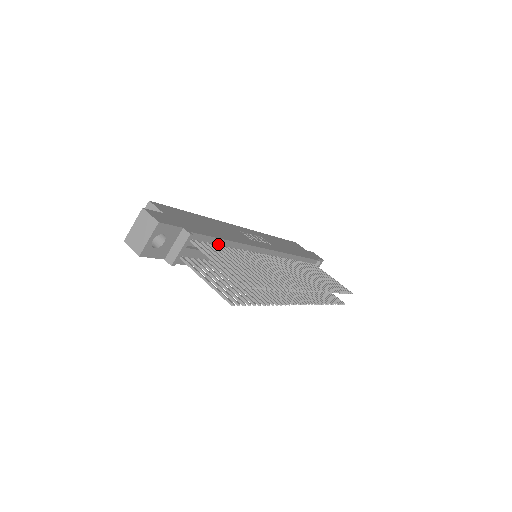
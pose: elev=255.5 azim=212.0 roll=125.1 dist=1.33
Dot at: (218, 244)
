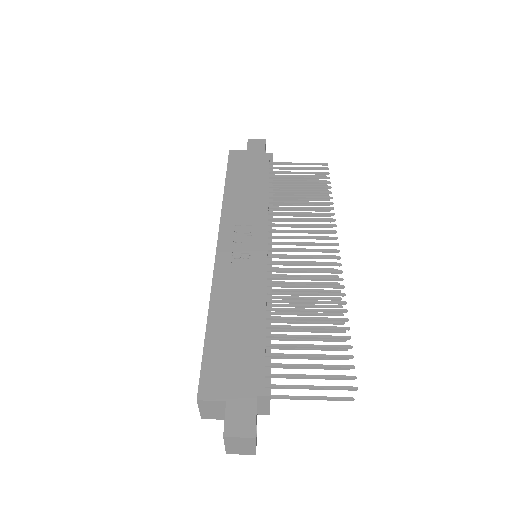
Dot at: (265, 338)
